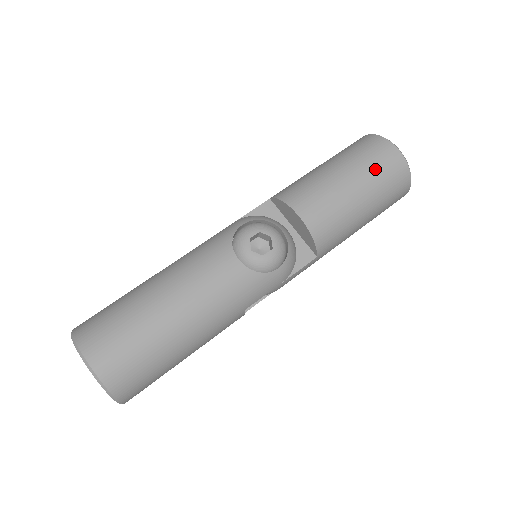
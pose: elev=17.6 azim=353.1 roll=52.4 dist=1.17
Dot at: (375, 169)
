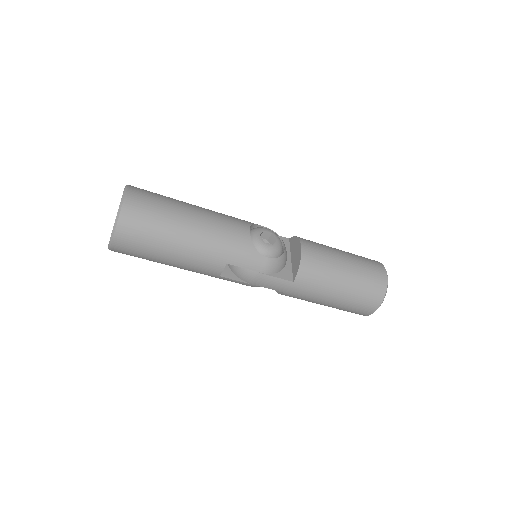
Dot at: (365, 268)
